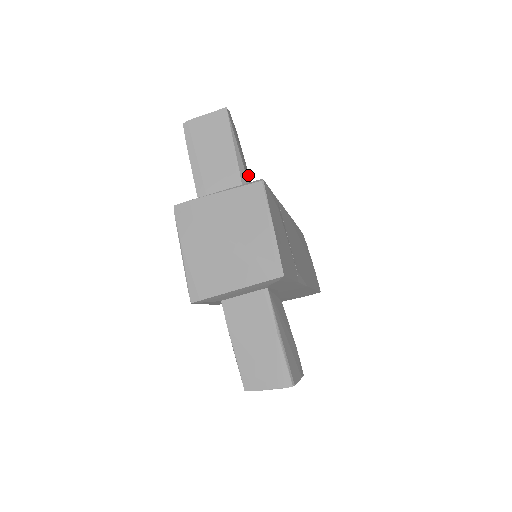
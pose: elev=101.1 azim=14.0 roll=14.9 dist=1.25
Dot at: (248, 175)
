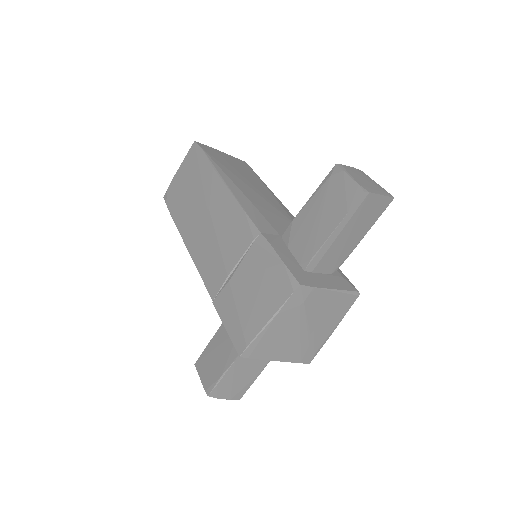
Dot at: occluded
